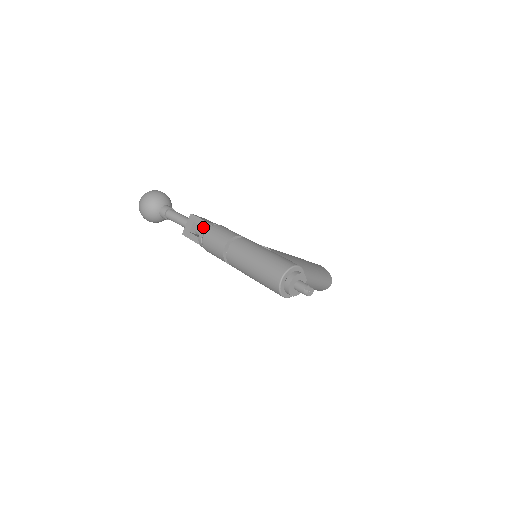
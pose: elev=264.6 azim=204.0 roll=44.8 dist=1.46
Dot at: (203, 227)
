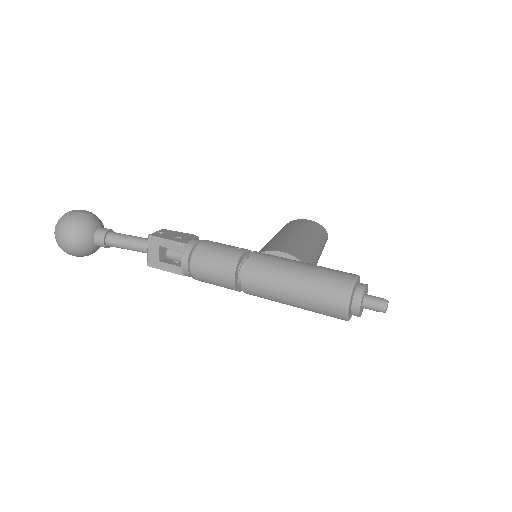
Dot at: (183, 253)
